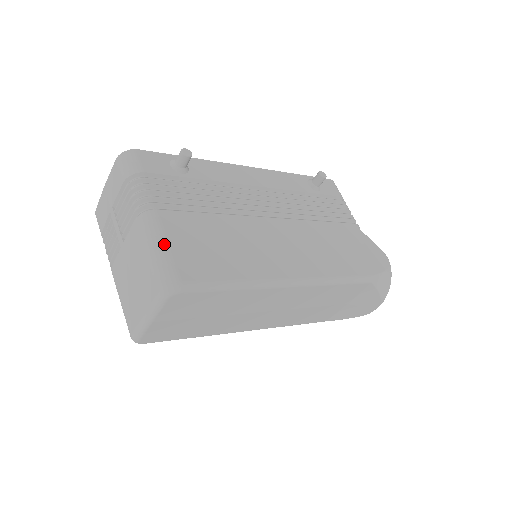
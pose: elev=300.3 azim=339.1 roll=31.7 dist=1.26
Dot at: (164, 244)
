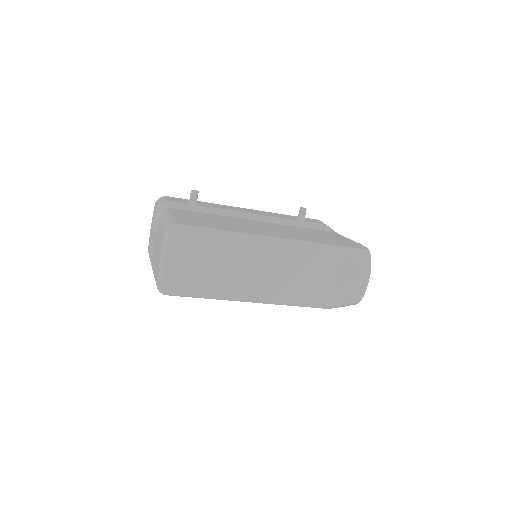
Dot at: (171, 215)
